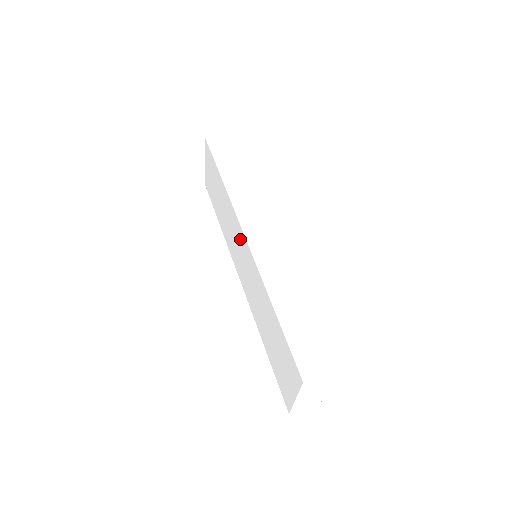
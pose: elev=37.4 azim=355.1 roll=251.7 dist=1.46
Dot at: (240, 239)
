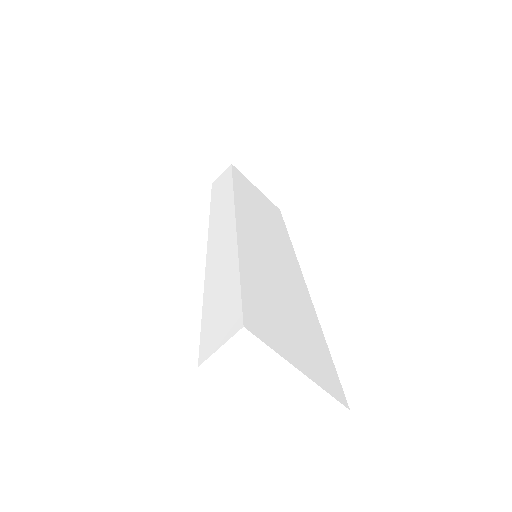
Dot at: occluded
